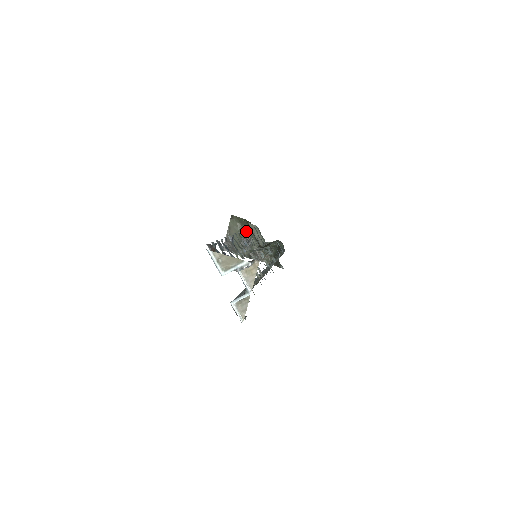
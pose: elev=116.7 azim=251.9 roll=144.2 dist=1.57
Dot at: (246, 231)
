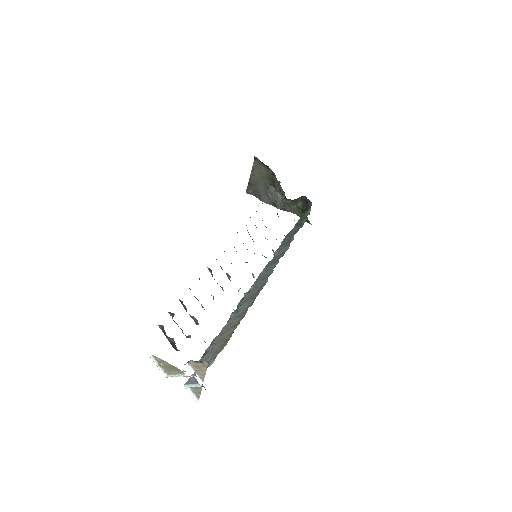
Dot at: (271, 177)
